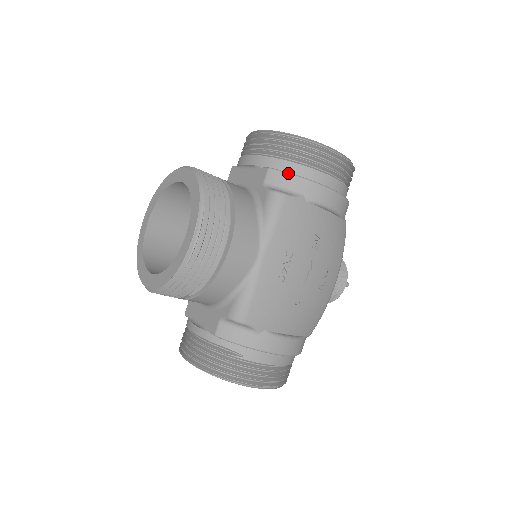
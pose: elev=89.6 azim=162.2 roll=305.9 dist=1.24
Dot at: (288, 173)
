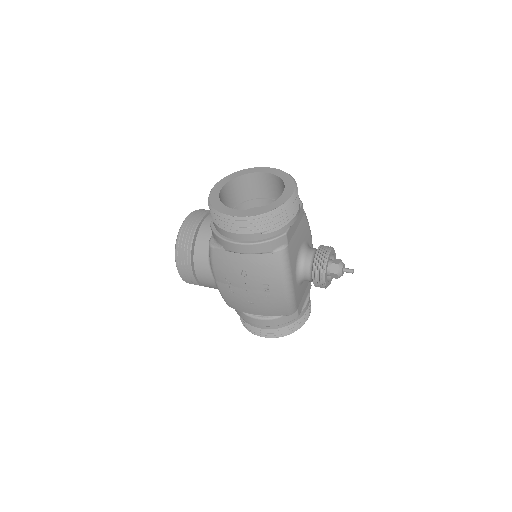
Dot at: (213, 231)
